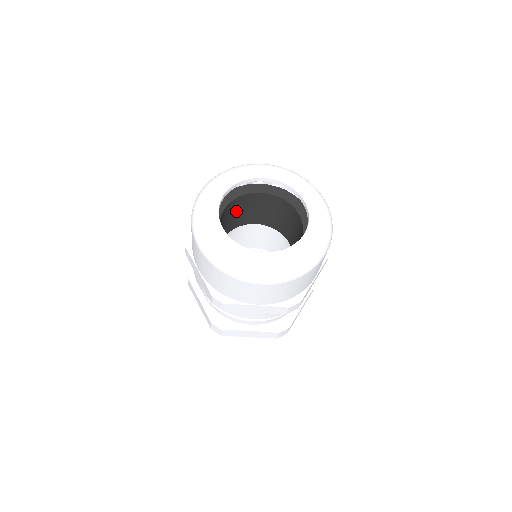
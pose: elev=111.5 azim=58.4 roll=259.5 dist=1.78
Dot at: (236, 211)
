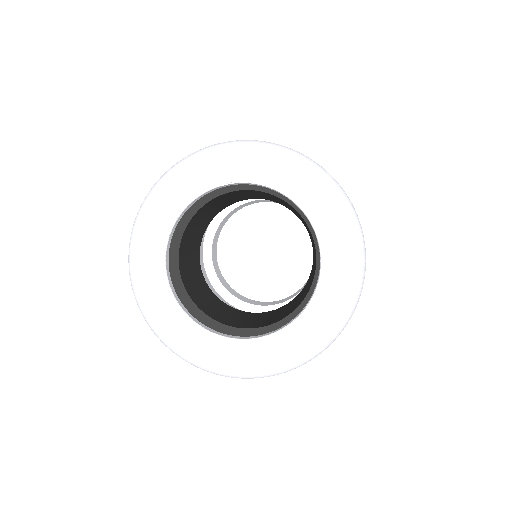
Dot at: (200, 220)
